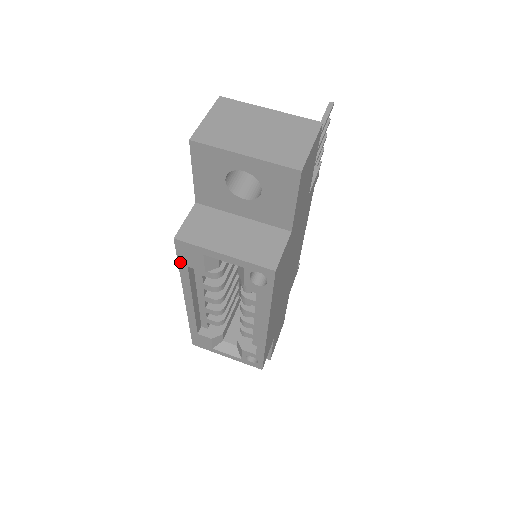
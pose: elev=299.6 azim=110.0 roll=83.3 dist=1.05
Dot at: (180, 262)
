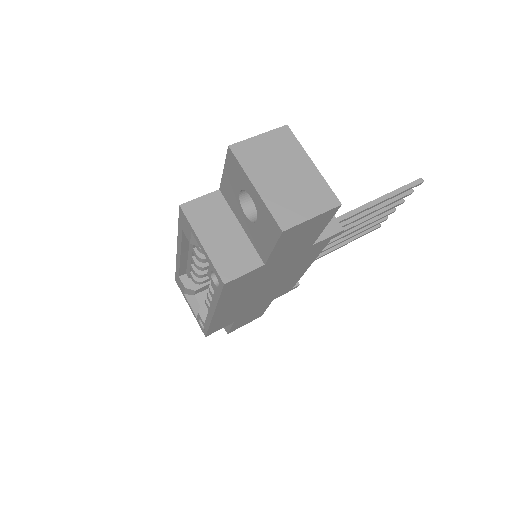
Dot at: (179, 223)
